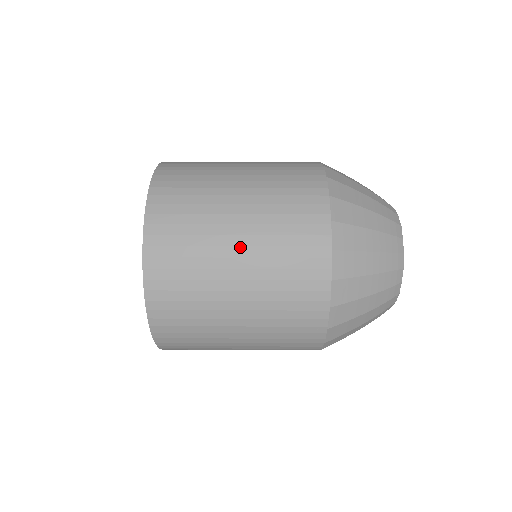
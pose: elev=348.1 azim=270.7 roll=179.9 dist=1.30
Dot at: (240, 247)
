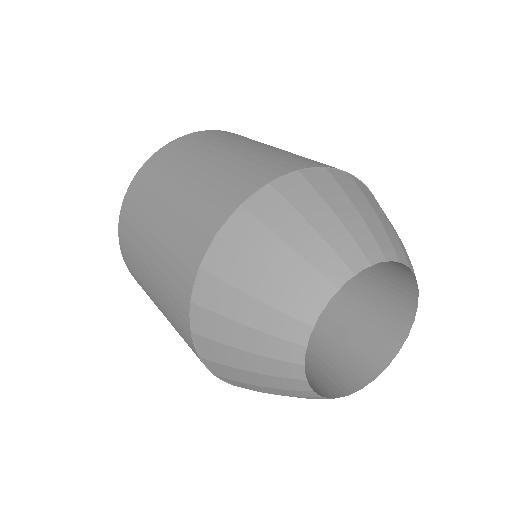
Dot at: (218, 157)
